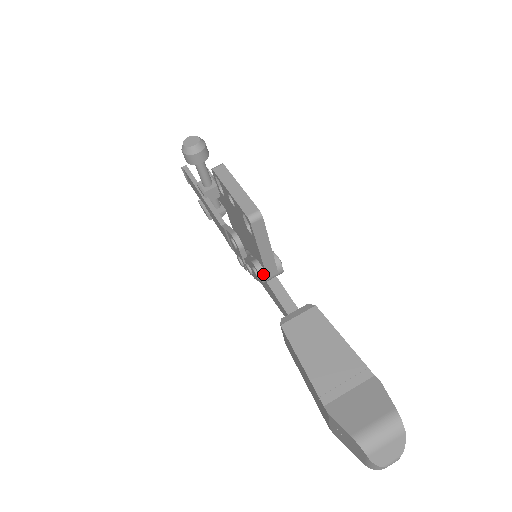
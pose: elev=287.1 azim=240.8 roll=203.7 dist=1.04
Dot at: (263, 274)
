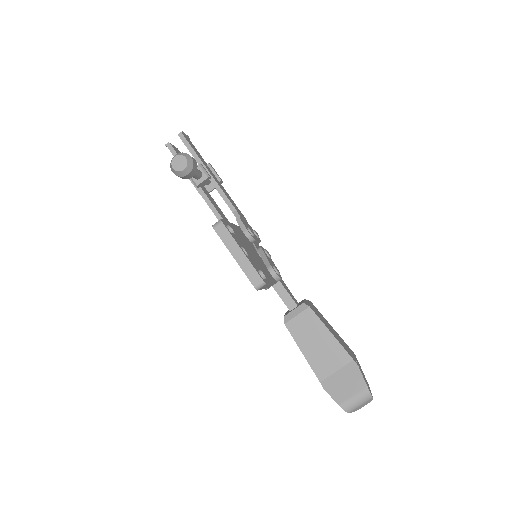
Dot at: occluded
